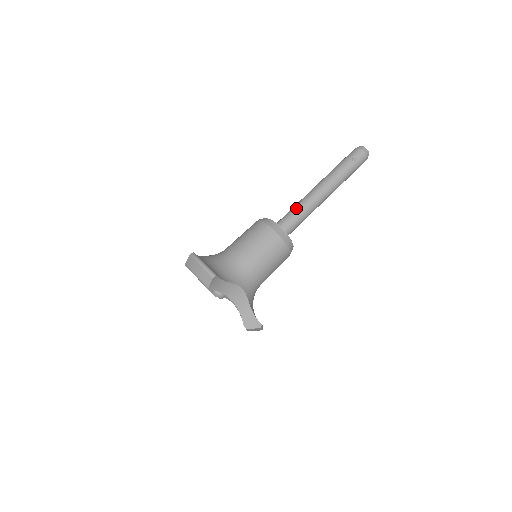
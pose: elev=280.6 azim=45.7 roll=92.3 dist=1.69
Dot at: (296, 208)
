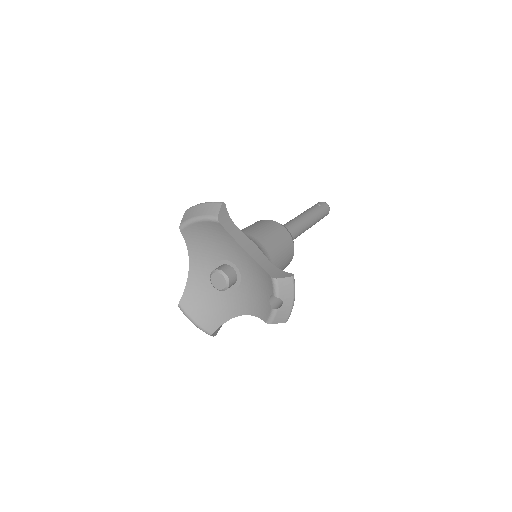
Dot at: (283, 225)
